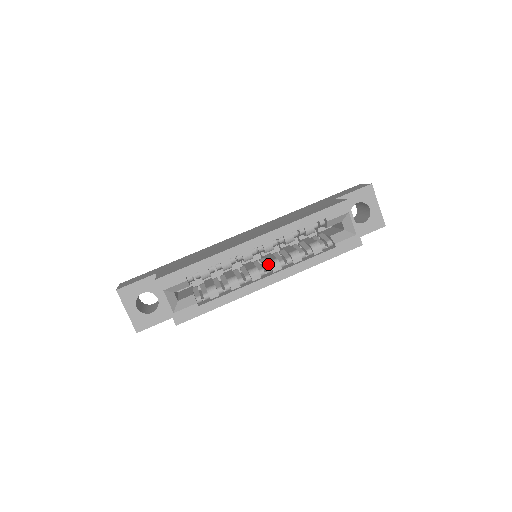
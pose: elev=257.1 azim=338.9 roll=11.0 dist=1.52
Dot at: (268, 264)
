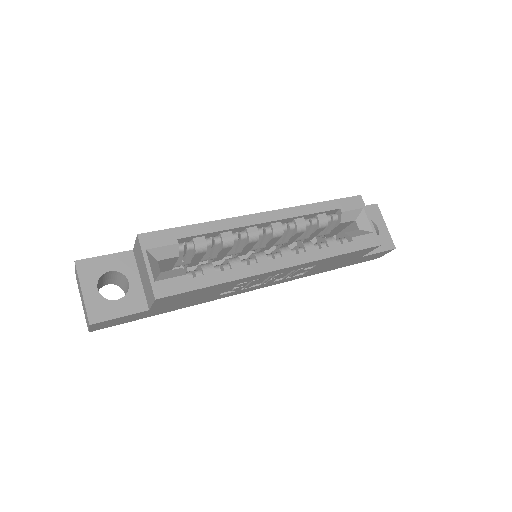
Dot at: (275, 252)
